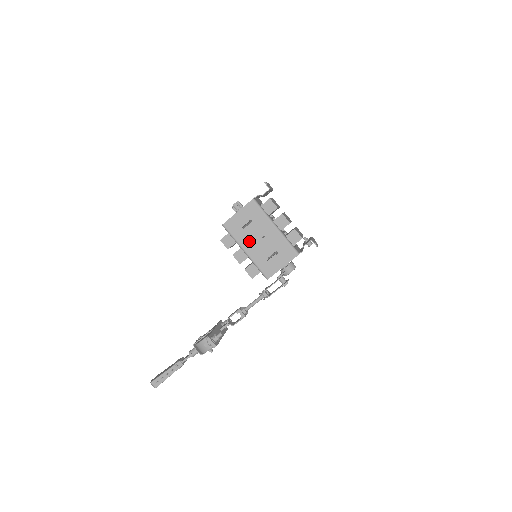
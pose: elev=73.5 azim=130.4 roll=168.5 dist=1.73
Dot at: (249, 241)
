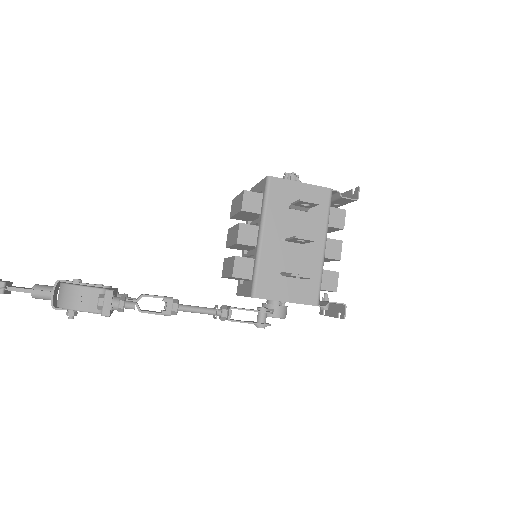
Dot at: (280, 229)
